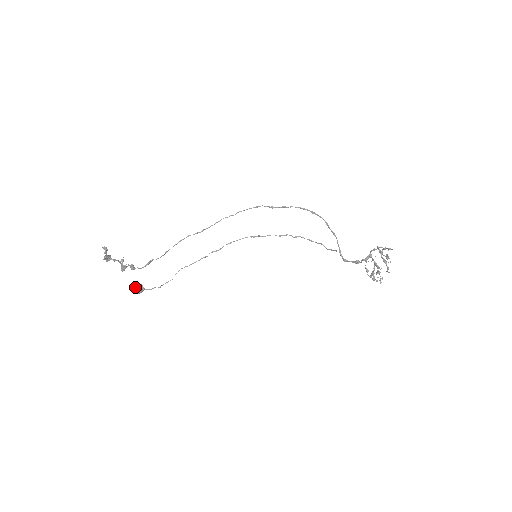
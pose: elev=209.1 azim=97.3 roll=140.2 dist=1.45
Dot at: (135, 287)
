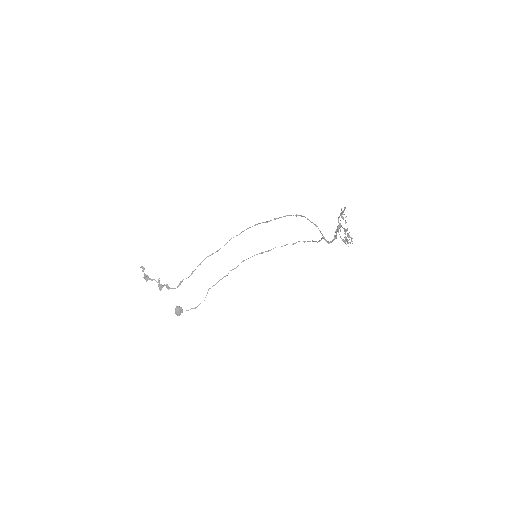
Dot at: (175, 309)
